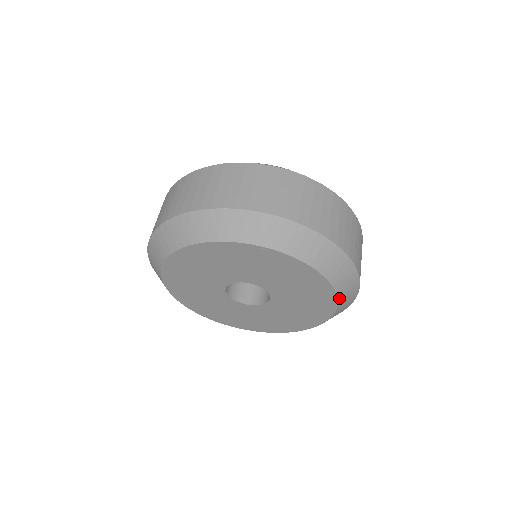
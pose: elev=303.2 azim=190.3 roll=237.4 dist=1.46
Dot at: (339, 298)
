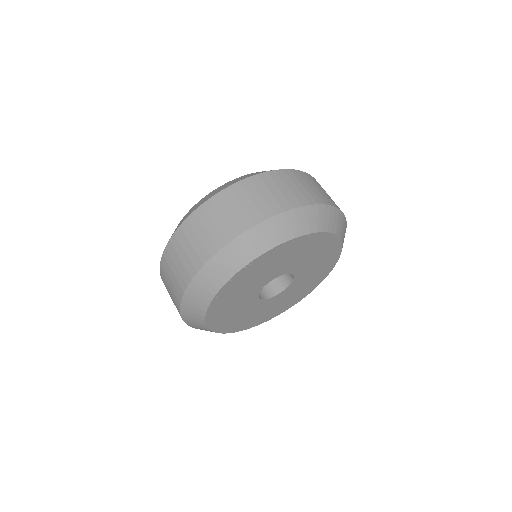
Dot at: (333, 267)
